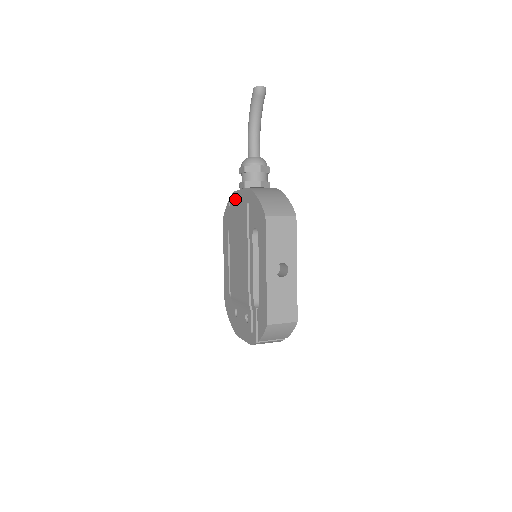
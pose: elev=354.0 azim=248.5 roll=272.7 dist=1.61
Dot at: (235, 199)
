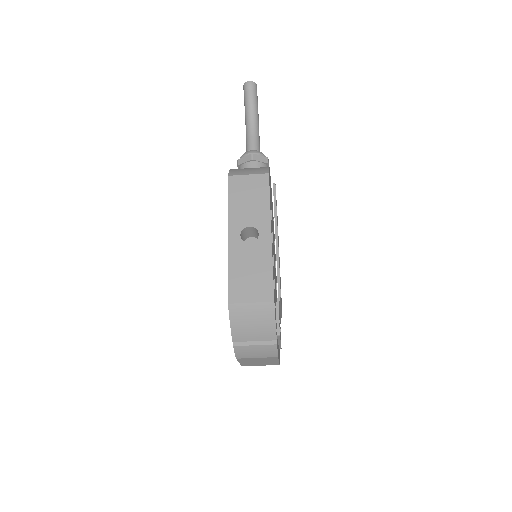
Dot at: occluded
